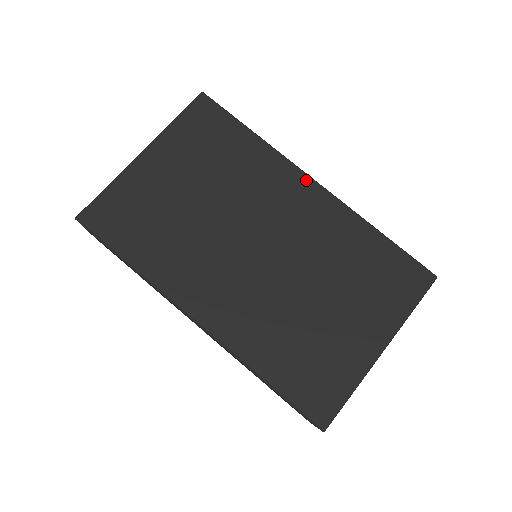
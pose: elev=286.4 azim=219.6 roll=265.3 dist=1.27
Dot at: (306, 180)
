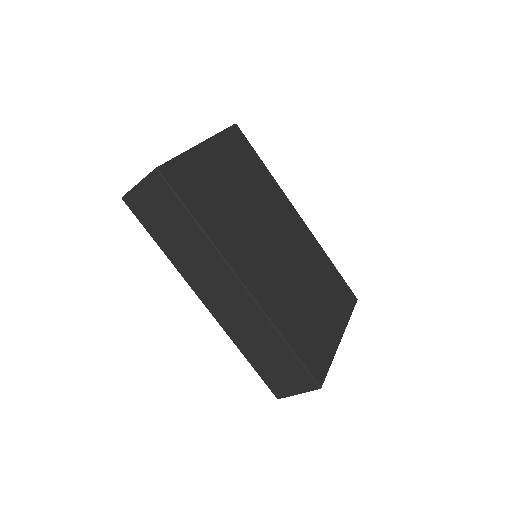
Dot at: (295, 212)
